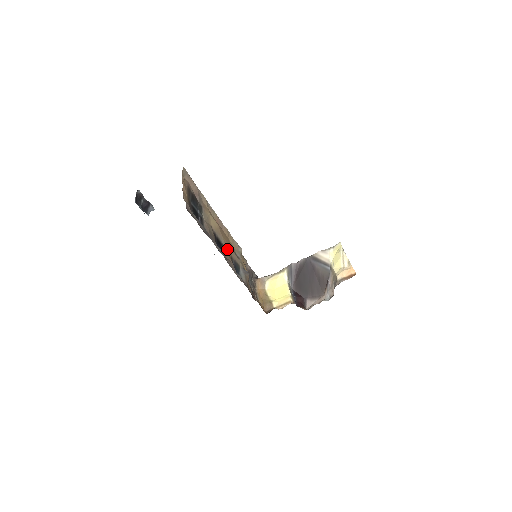
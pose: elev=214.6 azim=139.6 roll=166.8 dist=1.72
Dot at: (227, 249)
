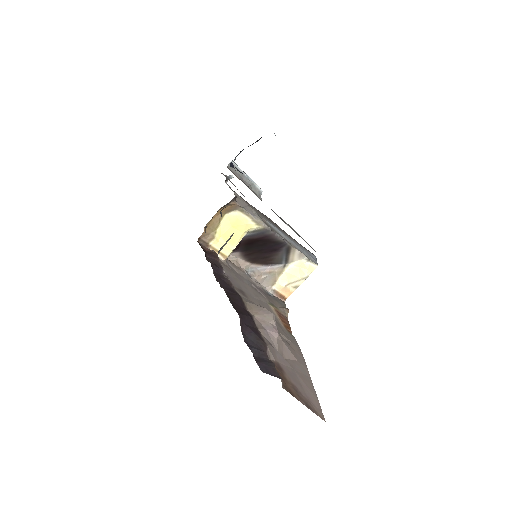
Dot at: occluded
